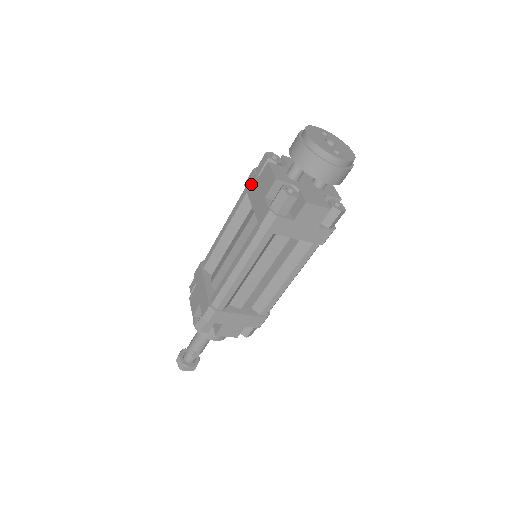
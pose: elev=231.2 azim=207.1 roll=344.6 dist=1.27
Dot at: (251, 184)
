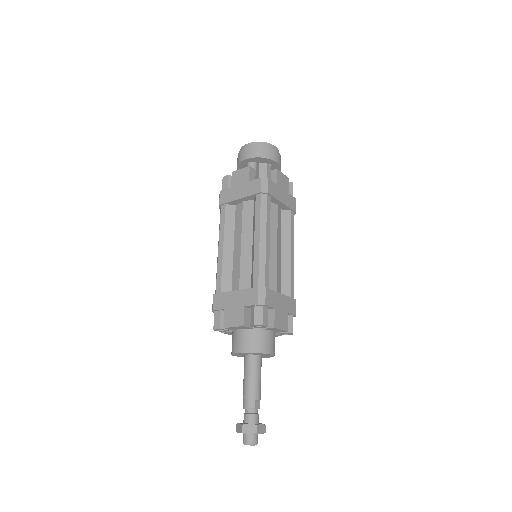
Dot at: (227, 195)
